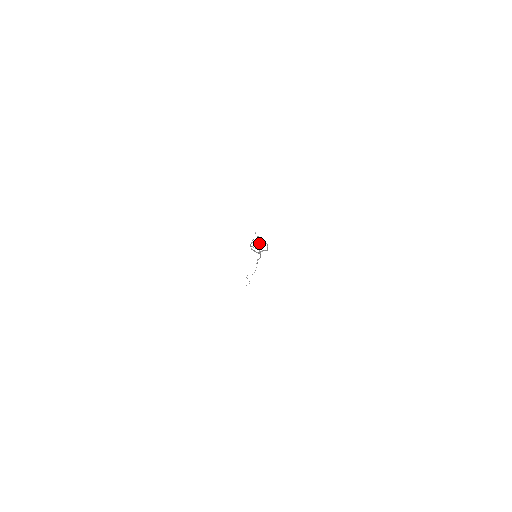
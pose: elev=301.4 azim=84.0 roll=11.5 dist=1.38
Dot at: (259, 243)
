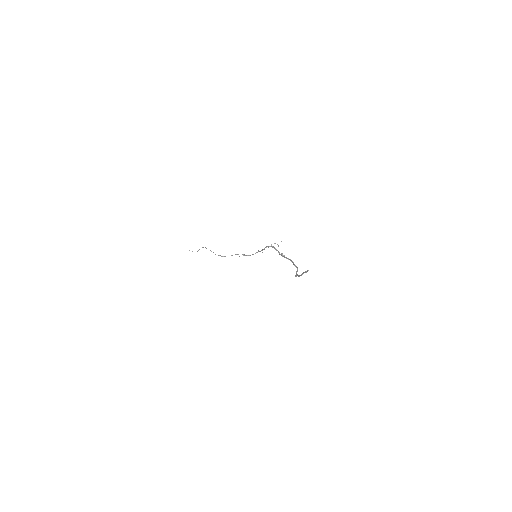
Dot at: (285, 257)
